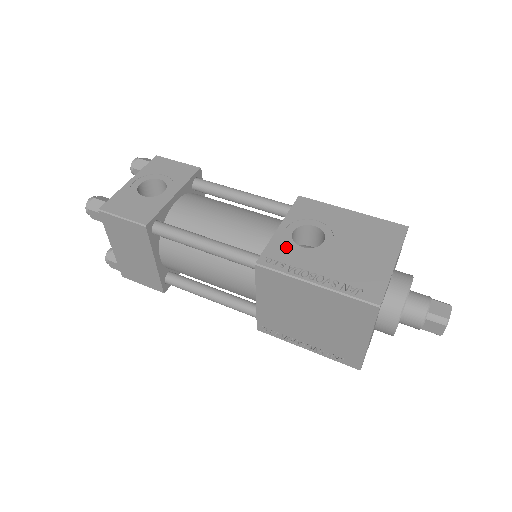
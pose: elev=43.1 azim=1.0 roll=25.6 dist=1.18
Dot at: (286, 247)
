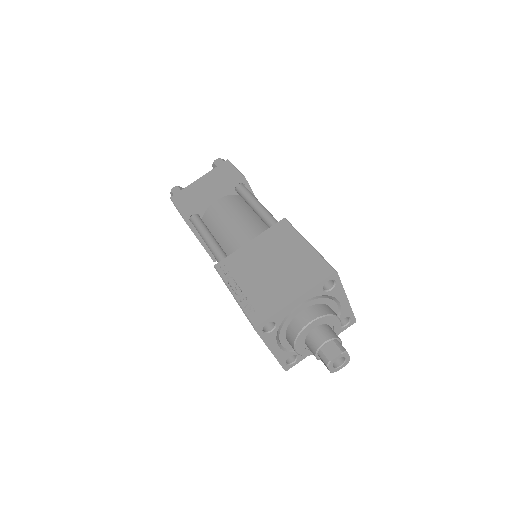
Dot at: occluded
